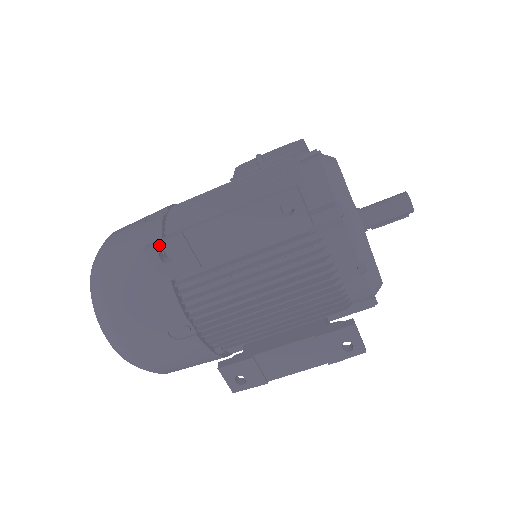
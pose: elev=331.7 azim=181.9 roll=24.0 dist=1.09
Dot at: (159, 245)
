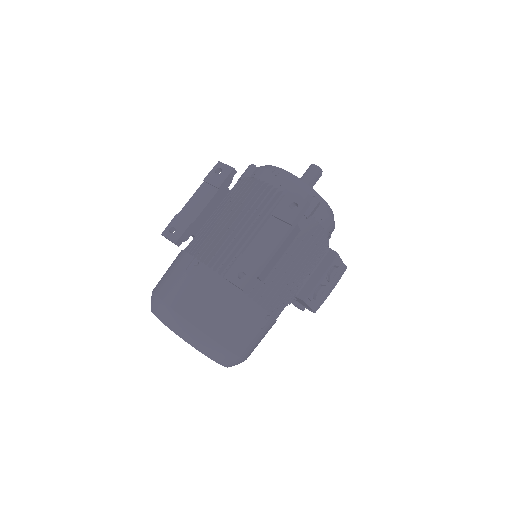
Dot at: (168, 227)
